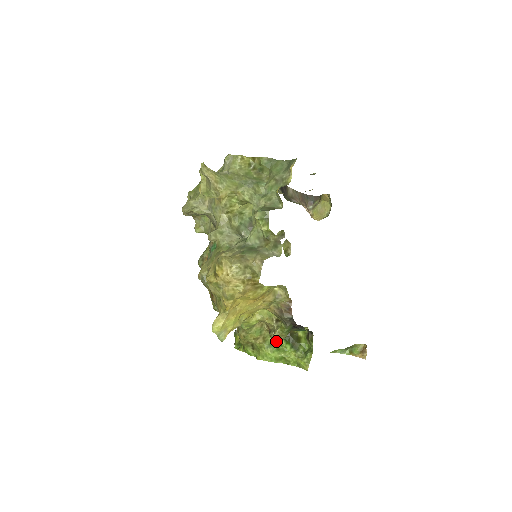
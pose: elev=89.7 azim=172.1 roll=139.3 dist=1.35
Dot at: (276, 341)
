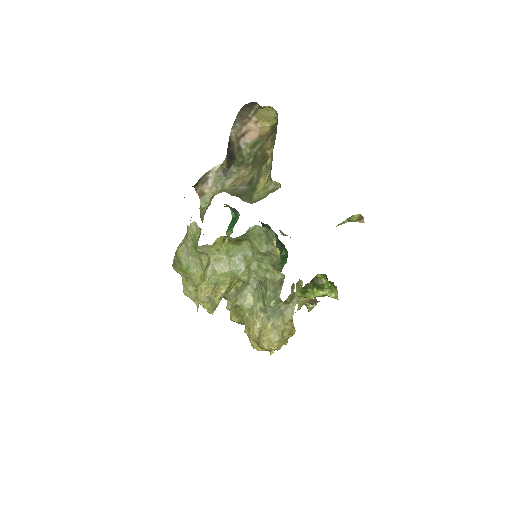
Dot at: occluded
